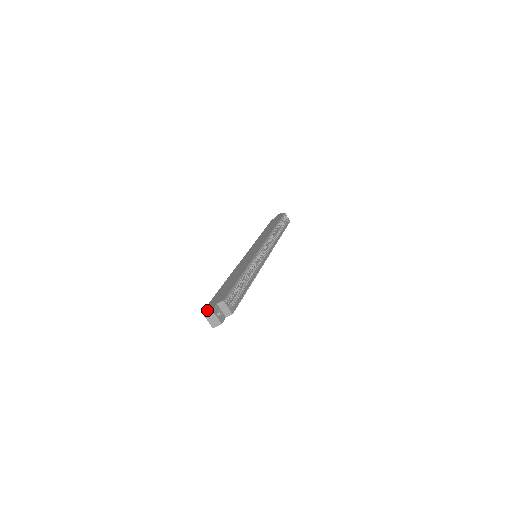
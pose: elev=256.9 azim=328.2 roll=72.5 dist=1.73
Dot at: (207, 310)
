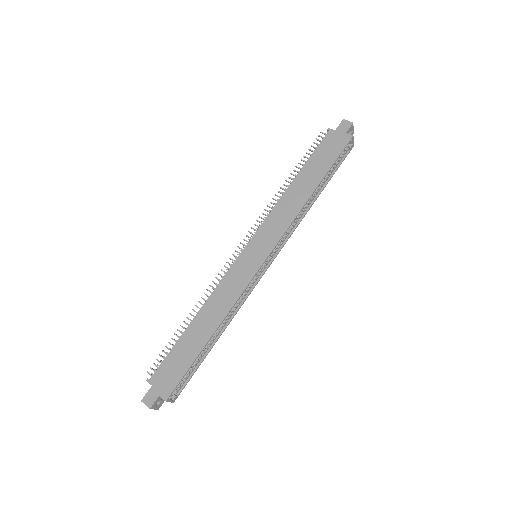
Dot at: (147, 397)
